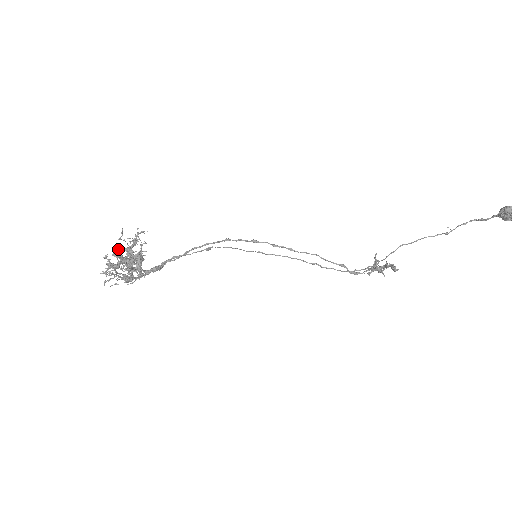
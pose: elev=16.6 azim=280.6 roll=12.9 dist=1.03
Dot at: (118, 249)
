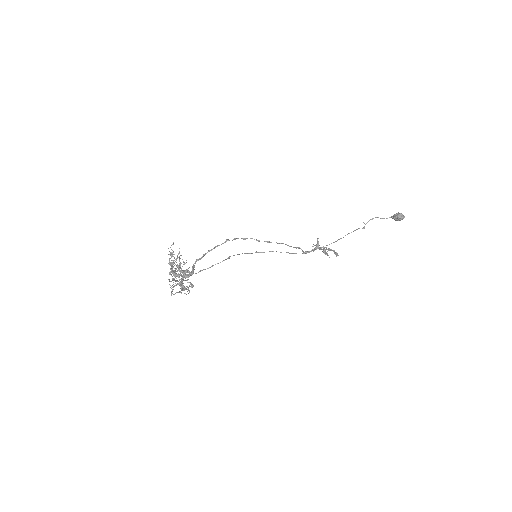
Dot at: (175, 269)
